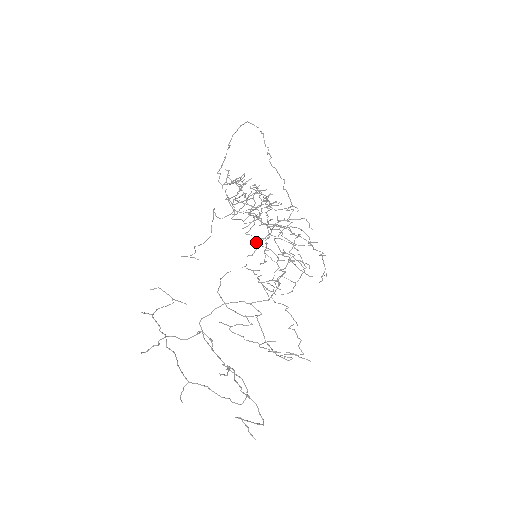
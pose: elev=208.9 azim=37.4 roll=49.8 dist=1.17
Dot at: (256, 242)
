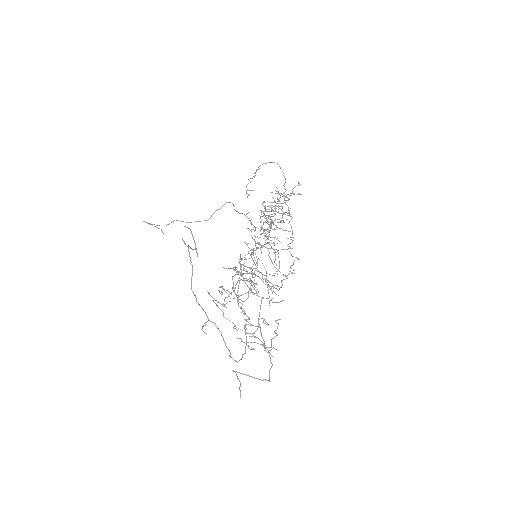
Dot at: occluded
